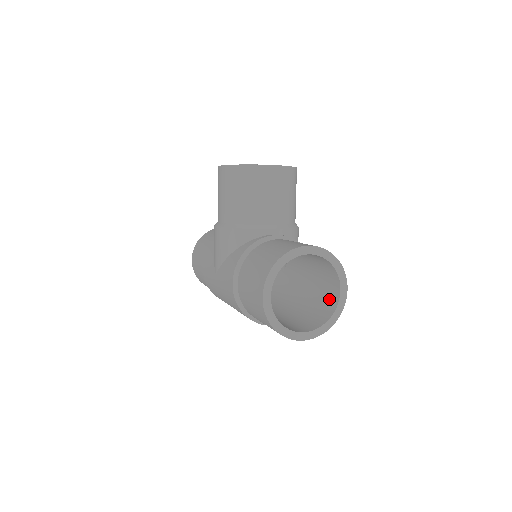
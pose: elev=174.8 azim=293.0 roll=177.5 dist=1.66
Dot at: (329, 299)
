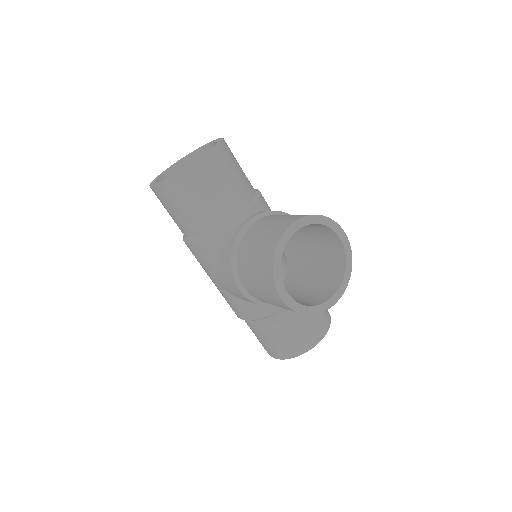
Dot at: occluded
